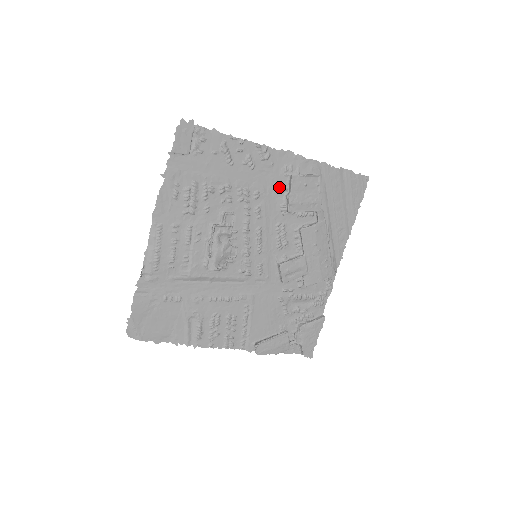
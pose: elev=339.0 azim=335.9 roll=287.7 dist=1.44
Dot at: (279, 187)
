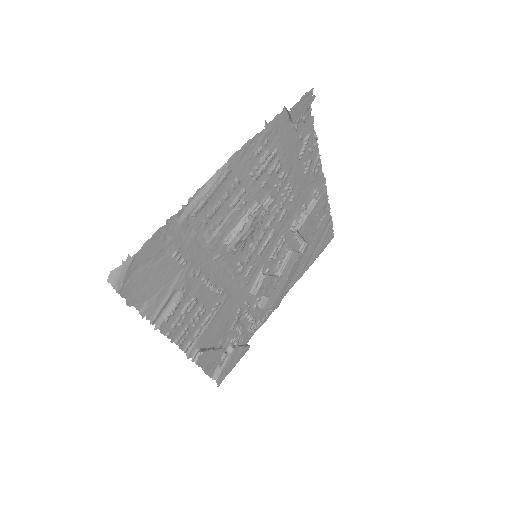
Dot at: (304, 203)
